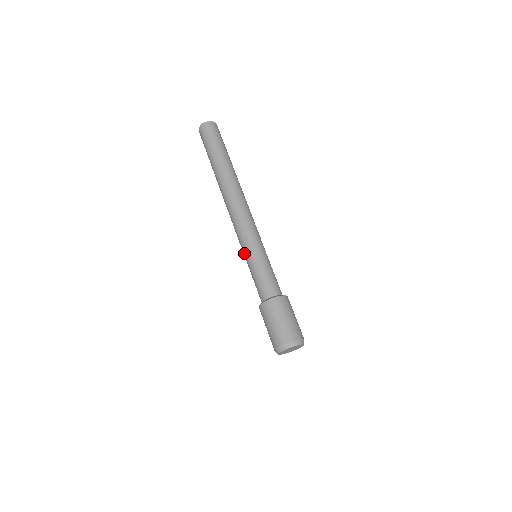
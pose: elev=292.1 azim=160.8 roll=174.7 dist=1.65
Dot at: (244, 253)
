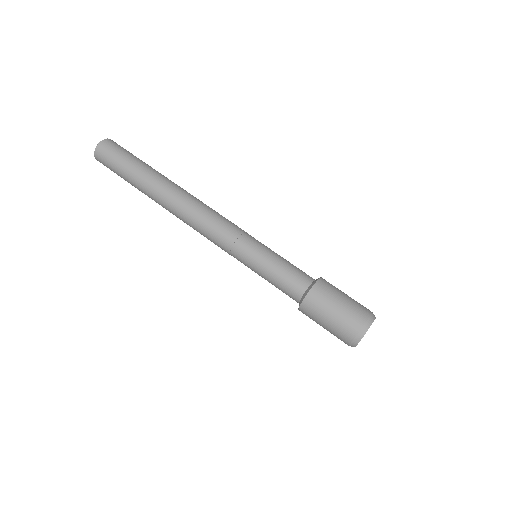
Dot at: occluded
